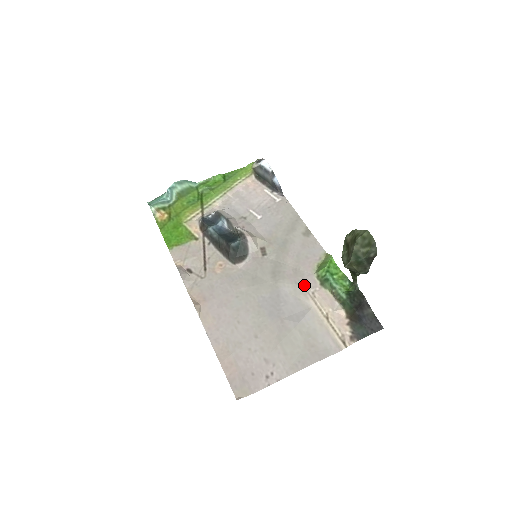
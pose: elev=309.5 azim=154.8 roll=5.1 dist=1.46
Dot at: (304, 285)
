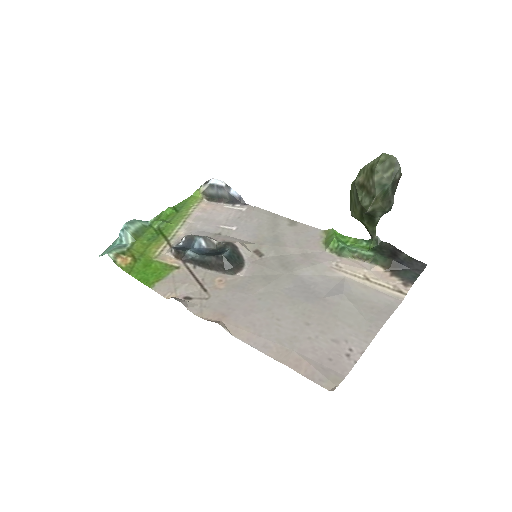
Dot at: (322, 262)
